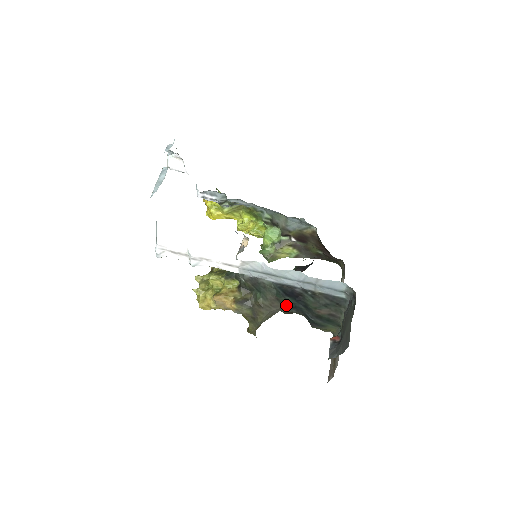
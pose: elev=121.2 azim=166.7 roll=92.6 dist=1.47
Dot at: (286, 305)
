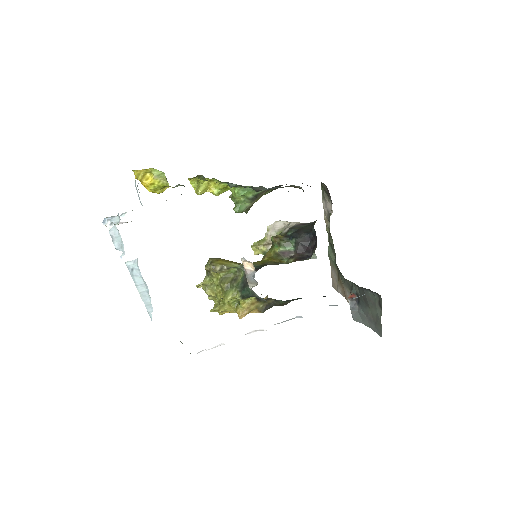
Dot at: occluded
